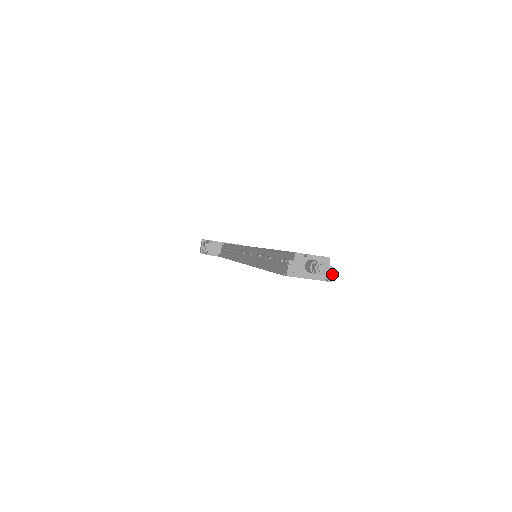
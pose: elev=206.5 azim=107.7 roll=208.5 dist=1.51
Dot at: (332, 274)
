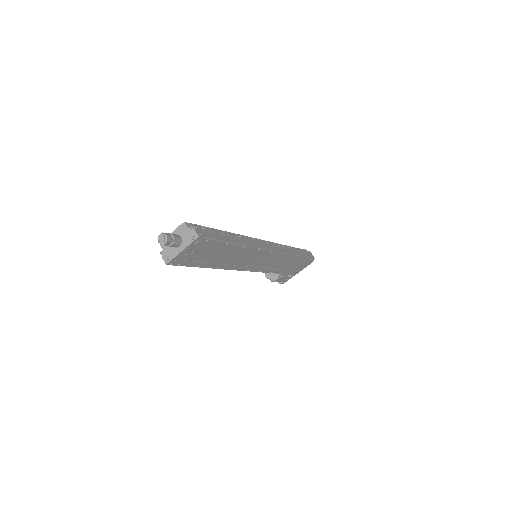
Dot at: (194, 231)
